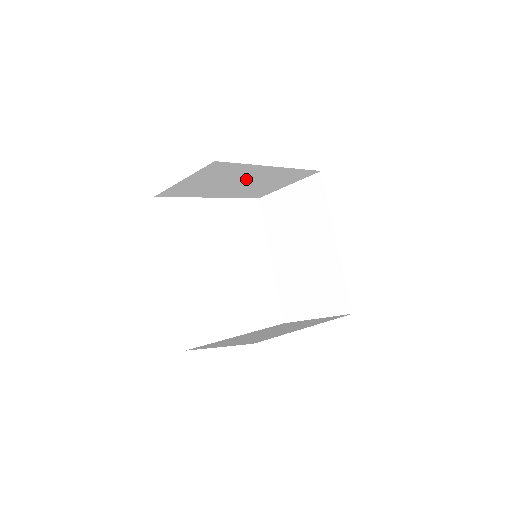
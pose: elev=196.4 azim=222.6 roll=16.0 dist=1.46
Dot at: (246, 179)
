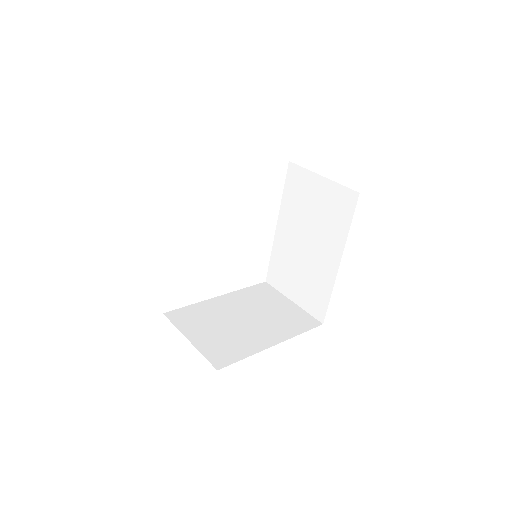
Dot at: occluded
